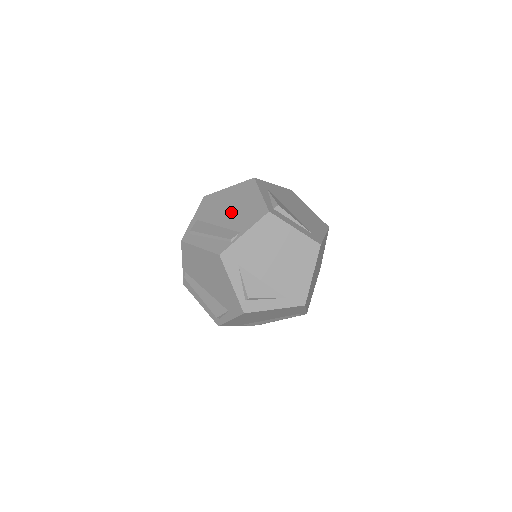
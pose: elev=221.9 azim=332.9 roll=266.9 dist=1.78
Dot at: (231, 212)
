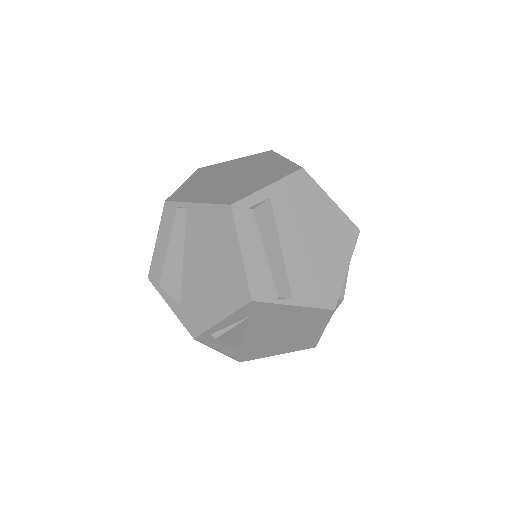
Dot at: (307, 249)
